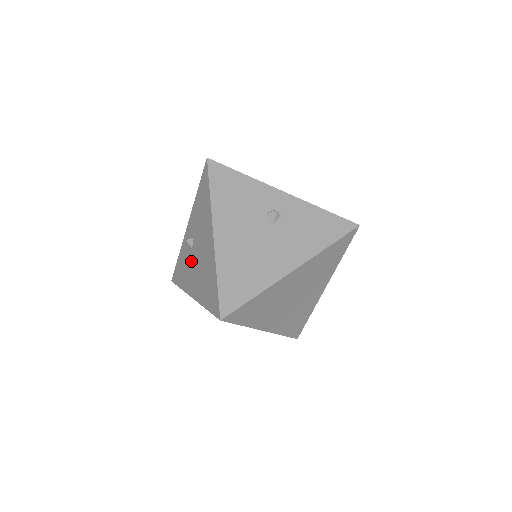
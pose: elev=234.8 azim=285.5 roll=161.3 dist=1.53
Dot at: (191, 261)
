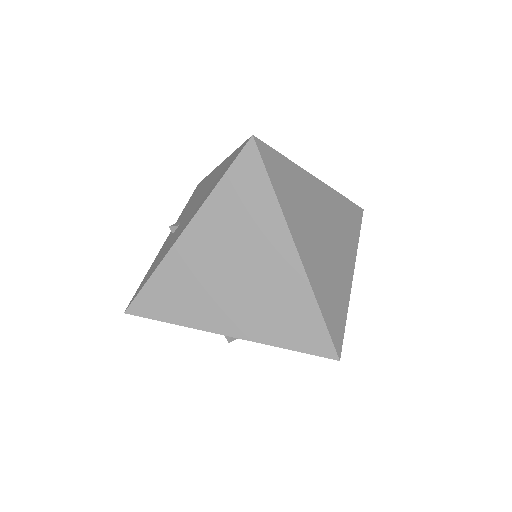
Dot at: (178, 229)
